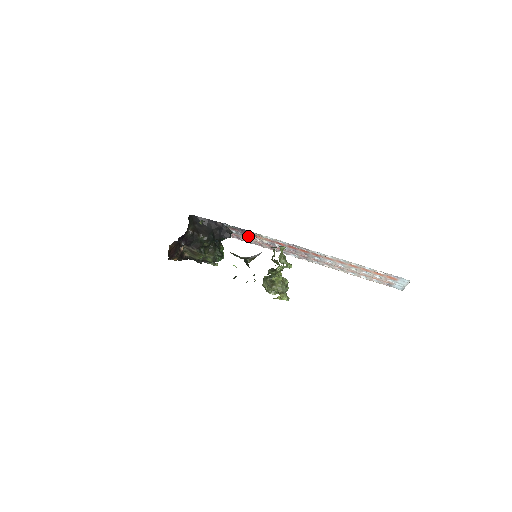
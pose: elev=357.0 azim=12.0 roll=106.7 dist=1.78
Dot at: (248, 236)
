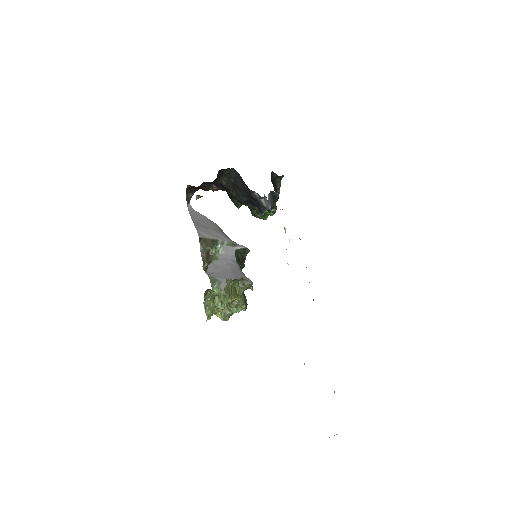
Dot at: occluded
